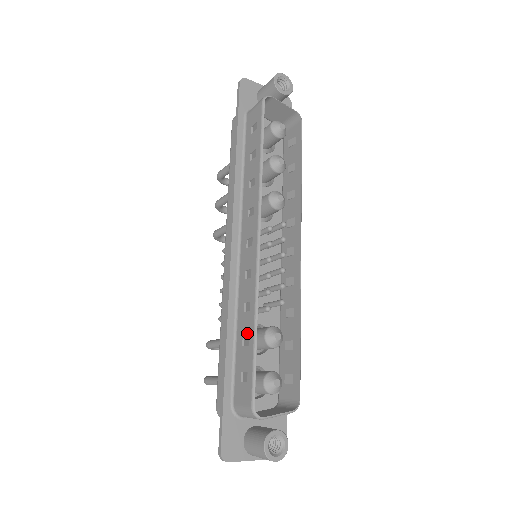
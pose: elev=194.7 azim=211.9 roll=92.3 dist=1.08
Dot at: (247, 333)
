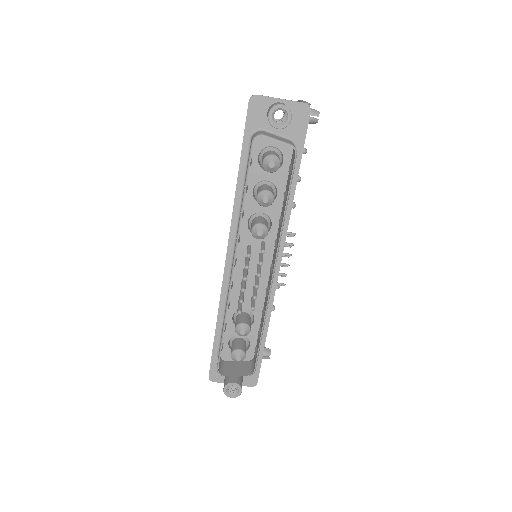
Dot at: occluded
